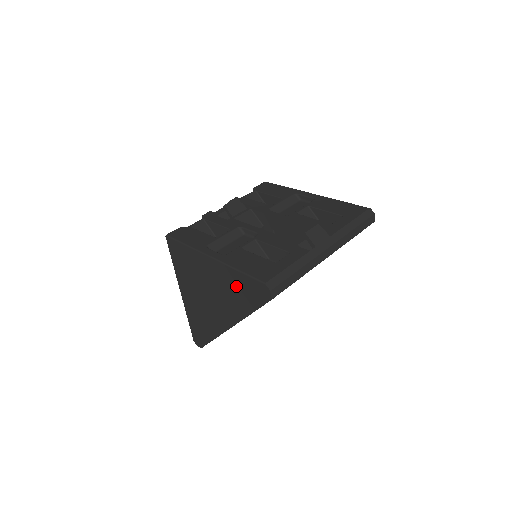
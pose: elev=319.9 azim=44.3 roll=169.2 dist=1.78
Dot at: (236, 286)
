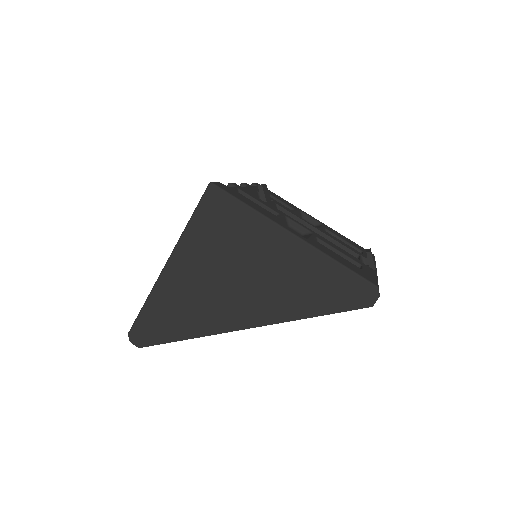
Dot at: (316, 279)
